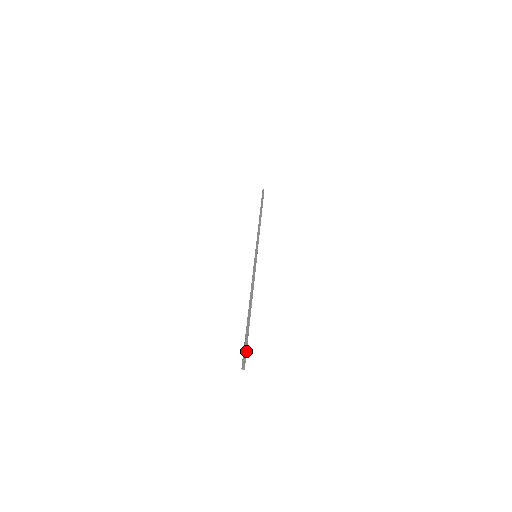
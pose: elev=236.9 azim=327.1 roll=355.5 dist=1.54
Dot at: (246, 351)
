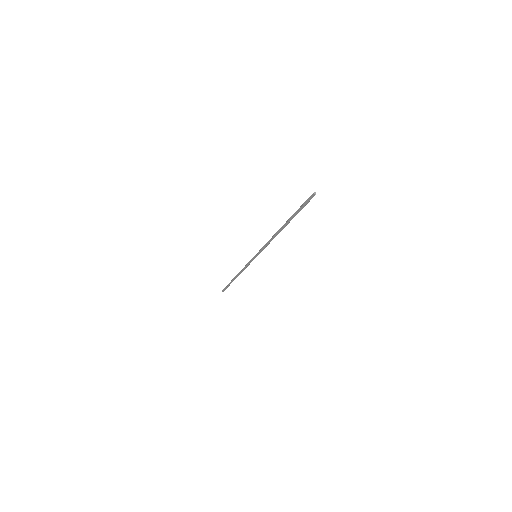
Dot at: (306, 204)
